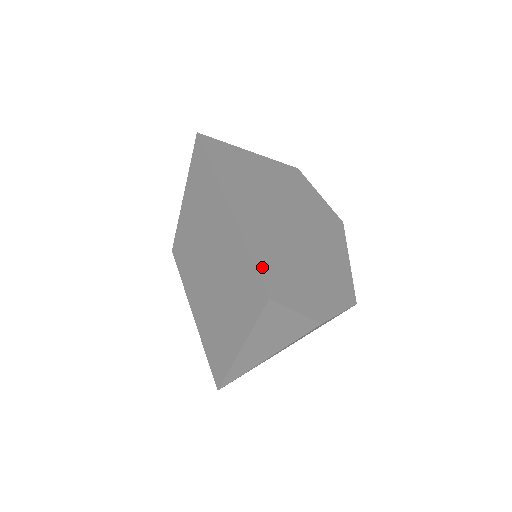
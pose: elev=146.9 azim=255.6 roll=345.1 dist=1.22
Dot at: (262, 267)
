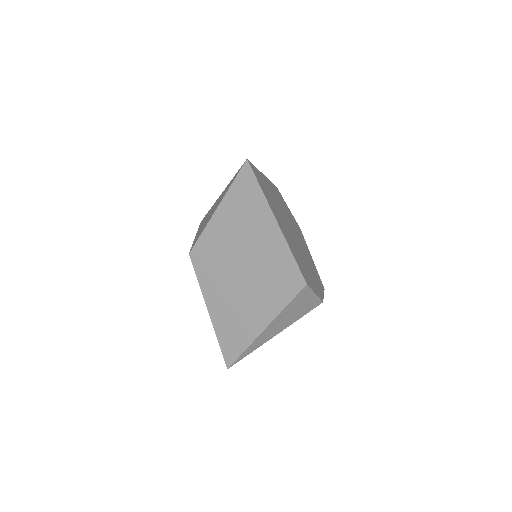
Dot at: (297, 262)
